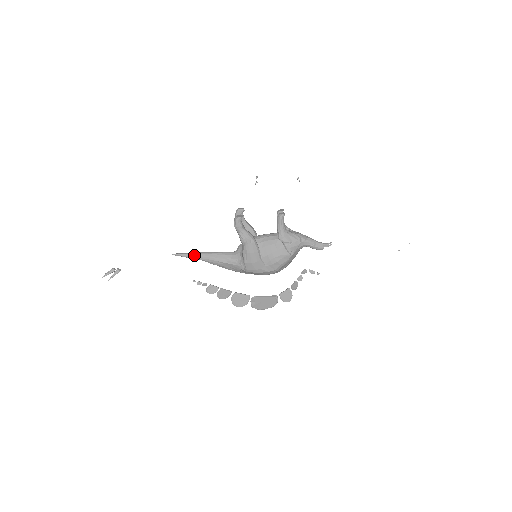
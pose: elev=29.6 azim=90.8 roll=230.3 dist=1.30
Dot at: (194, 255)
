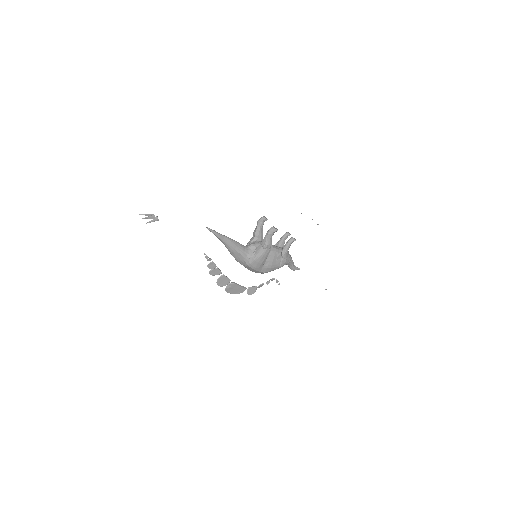
Dot at: (222, 236)
